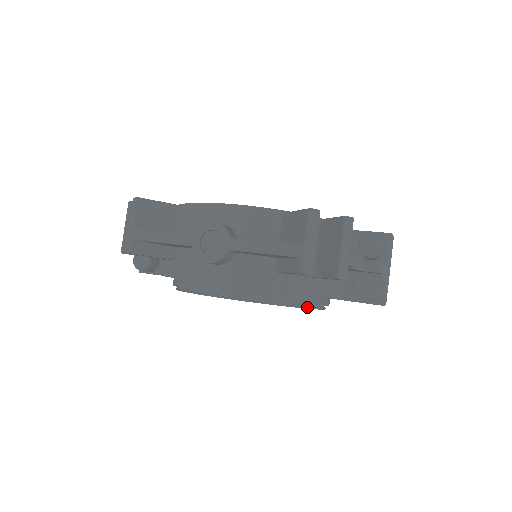
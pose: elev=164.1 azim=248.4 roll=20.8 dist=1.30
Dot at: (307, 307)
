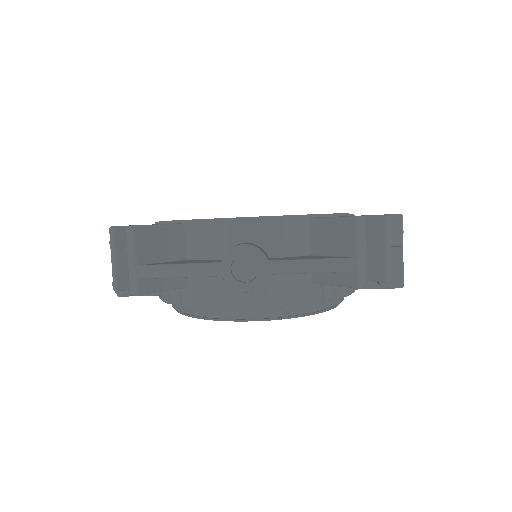
Dot at: (334, 306)
